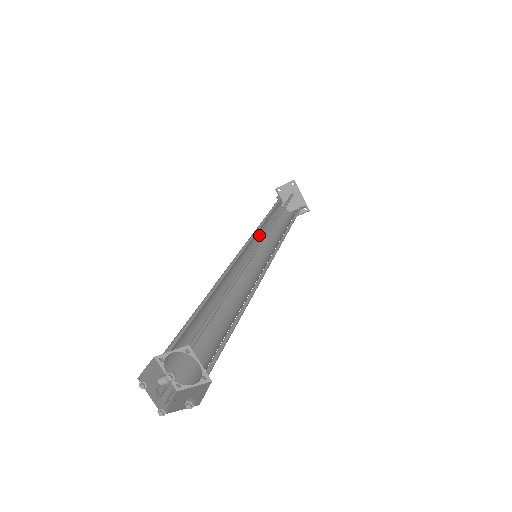
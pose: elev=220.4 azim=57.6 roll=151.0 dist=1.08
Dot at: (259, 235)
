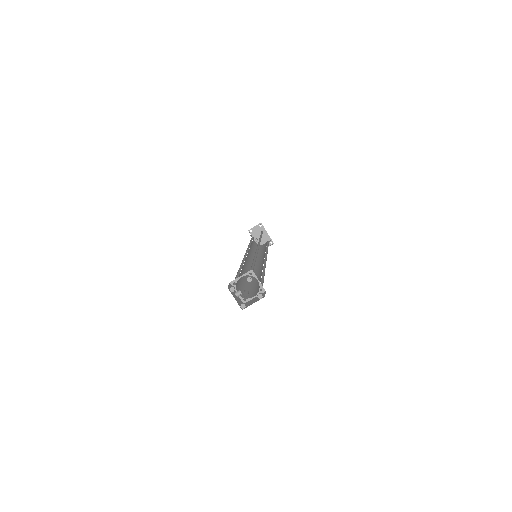
Dot at: (250, 251)
